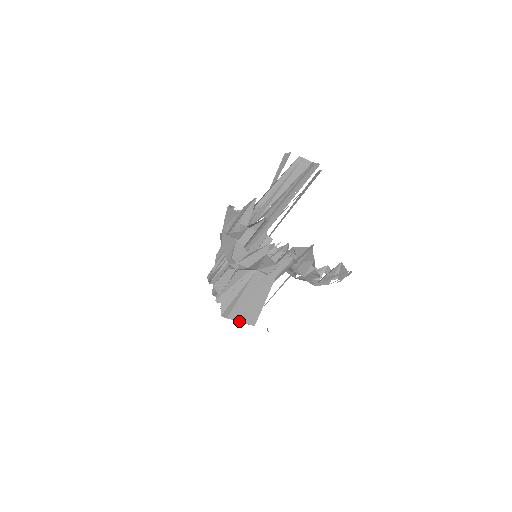
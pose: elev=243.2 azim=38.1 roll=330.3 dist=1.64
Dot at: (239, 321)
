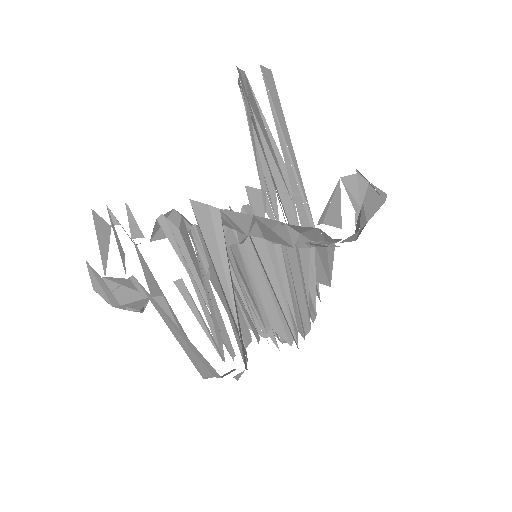
Dot at: (211, 377)
